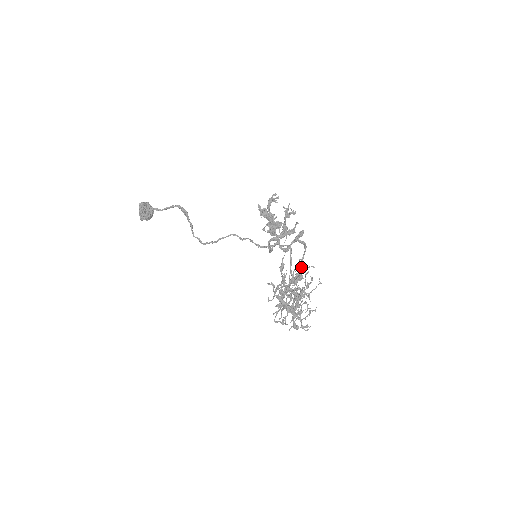
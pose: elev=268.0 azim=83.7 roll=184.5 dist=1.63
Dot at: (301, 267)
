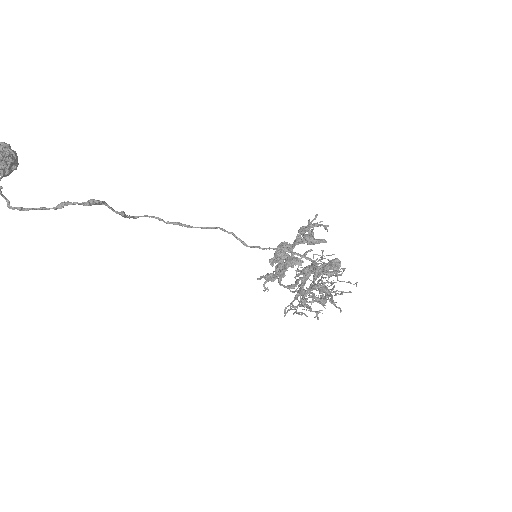
Dot at: occluded
